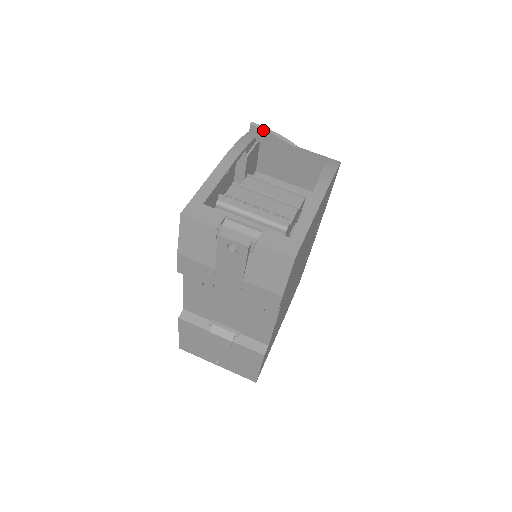
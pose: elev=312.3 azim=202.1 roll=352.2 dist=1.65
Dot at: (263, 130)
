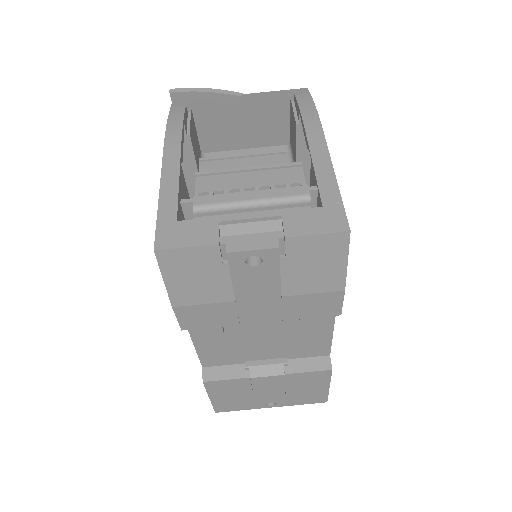
Dot at: (190, 93)
